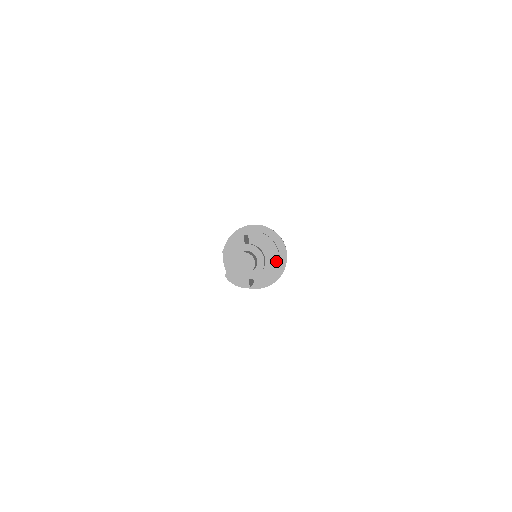
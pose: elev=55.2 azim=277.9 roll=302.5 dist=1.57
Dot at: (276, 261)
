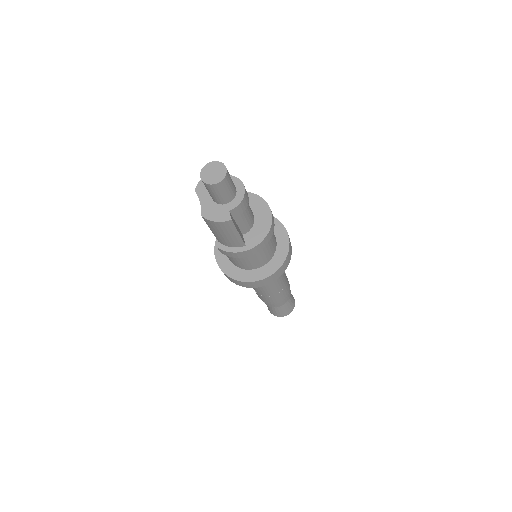
Dot at: (268, 216)
